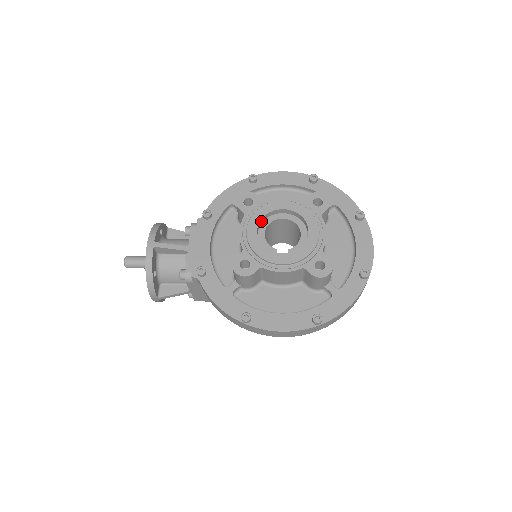
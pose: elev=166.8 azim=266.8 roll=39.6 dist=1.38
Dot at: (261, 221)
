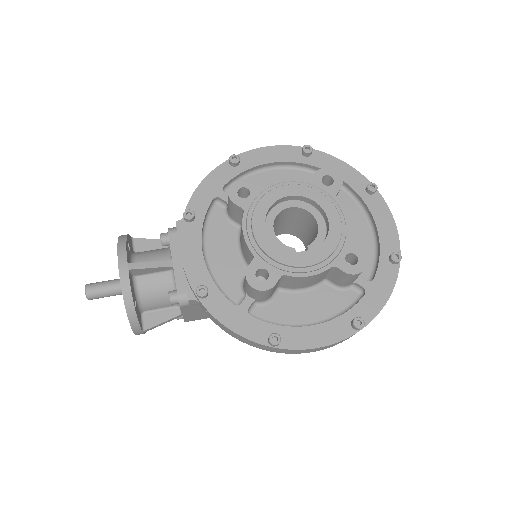
Dot at: (266, 215)
